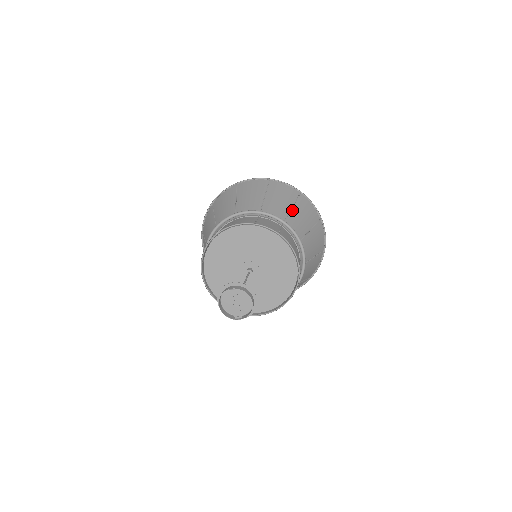
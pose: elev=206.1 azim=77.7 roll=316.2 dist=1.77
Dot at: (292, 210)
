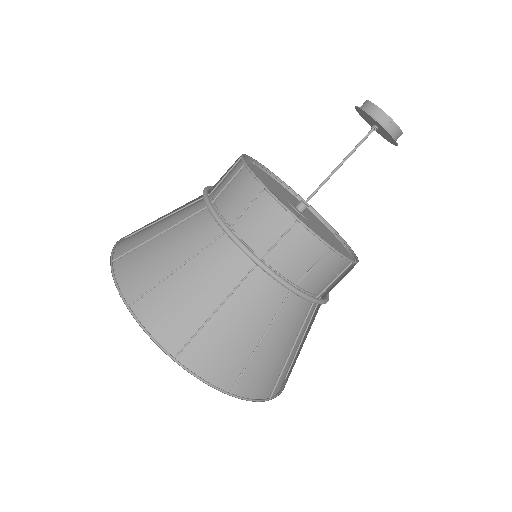
Dot at: occluded
